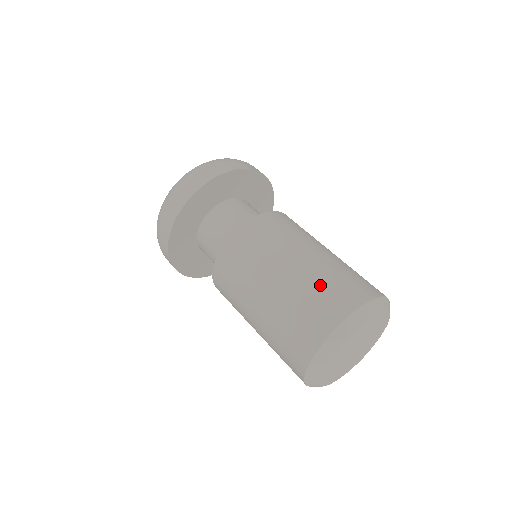
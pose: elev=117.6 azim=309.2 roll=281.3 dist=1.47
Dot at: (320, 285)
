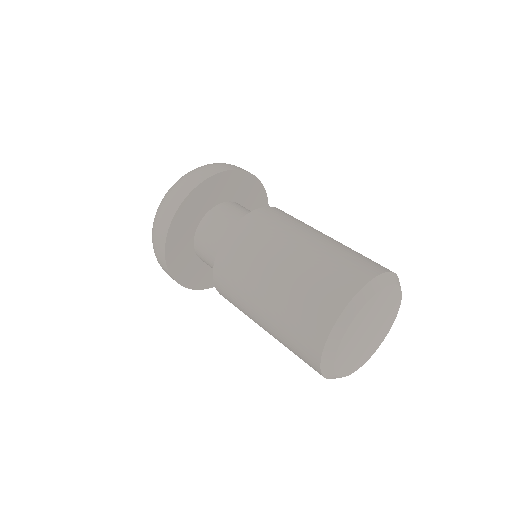
Dot at: (337, 256)
